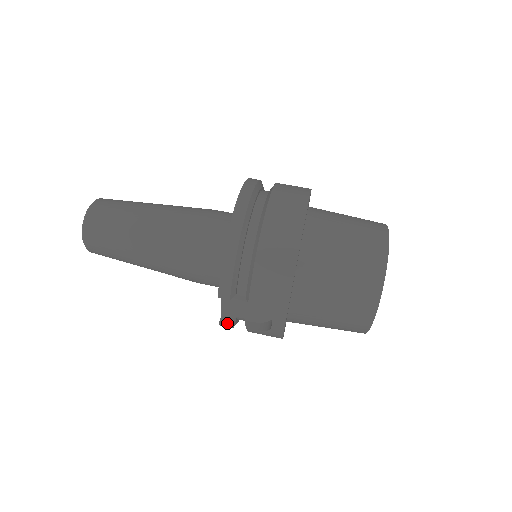
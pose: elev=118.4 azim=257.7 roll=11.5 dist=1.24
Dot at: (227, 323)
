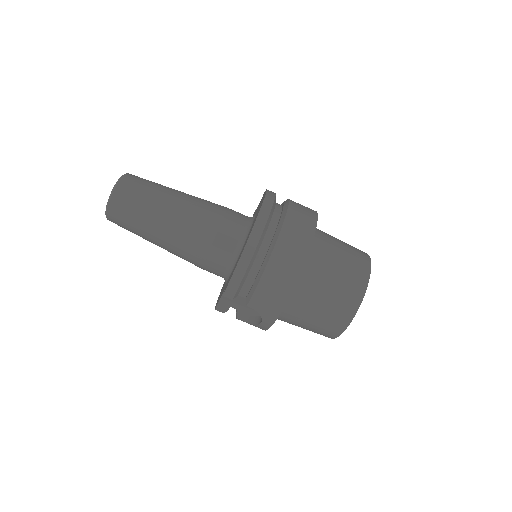
Dot at: (222, 310)
